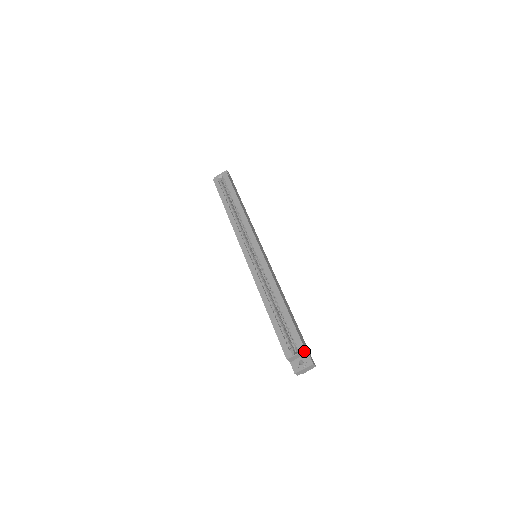
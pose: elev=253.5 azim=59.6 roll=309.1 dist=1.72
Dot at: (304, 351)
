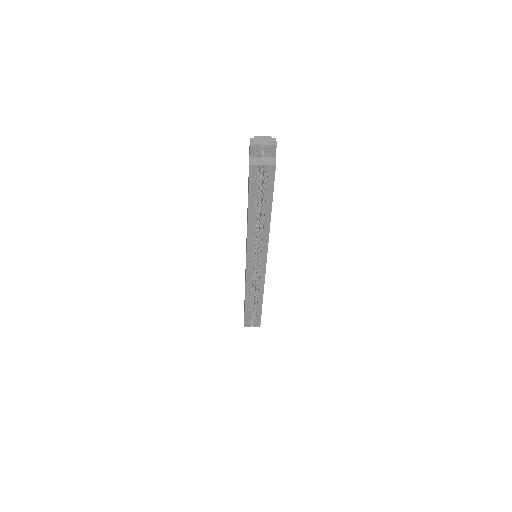
Dot at: (259, 326)
